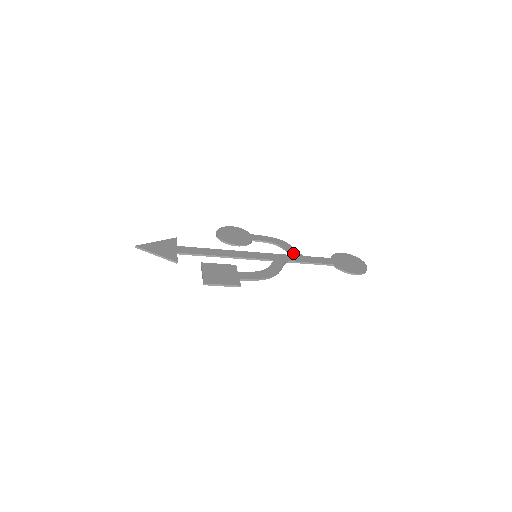
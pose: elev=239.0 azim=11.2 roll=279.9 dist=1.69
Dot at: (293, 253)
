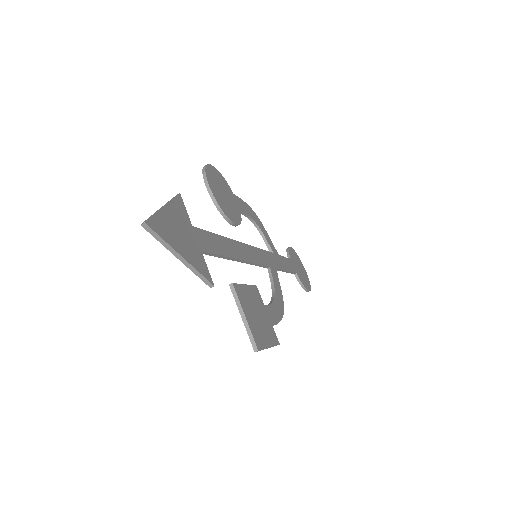
Dot at: (273, 249)
